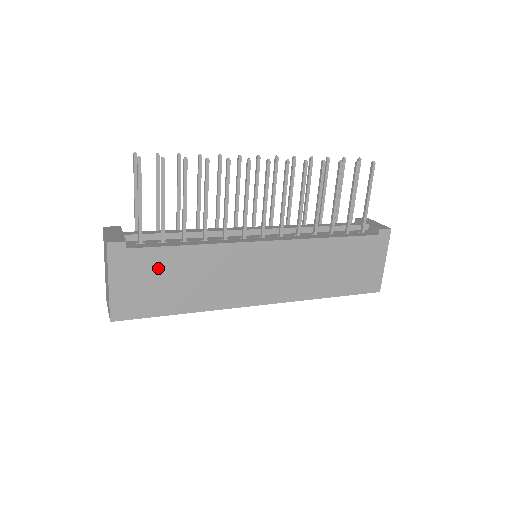
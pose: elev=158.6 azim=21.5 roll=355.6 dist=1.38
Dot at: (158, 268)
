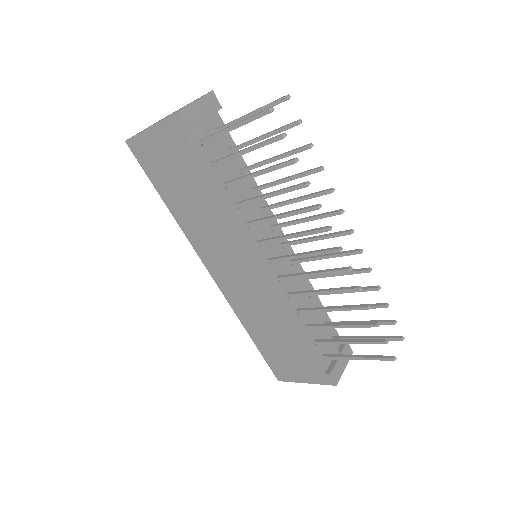
Dot at: (186, 170)
